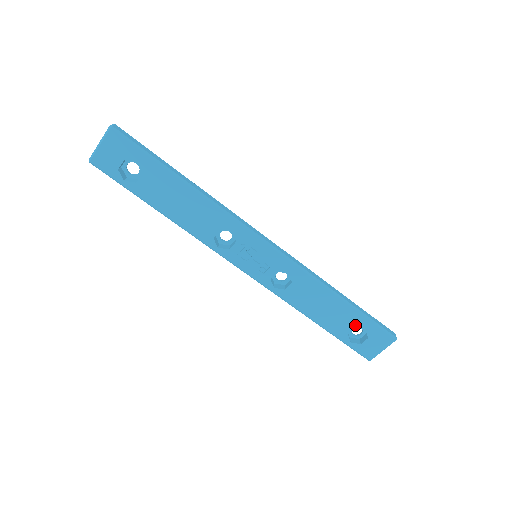
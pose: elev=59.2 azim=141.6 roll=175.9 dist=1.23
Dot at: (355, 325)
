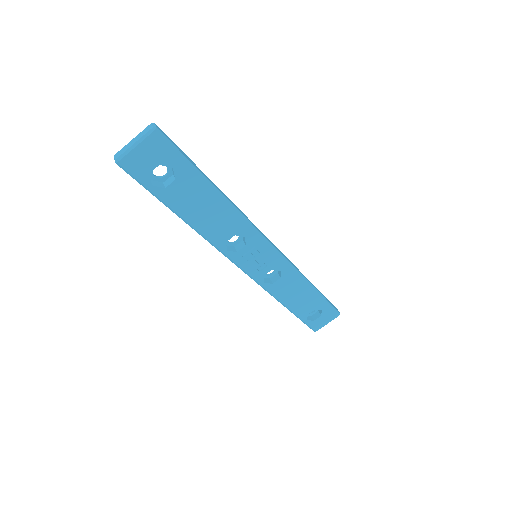
Dot at: (316, 307)
